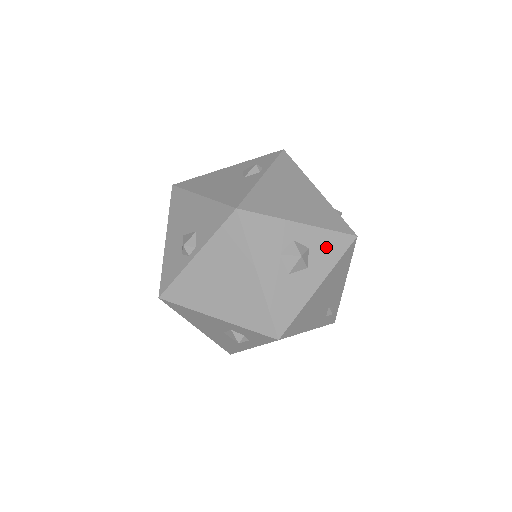
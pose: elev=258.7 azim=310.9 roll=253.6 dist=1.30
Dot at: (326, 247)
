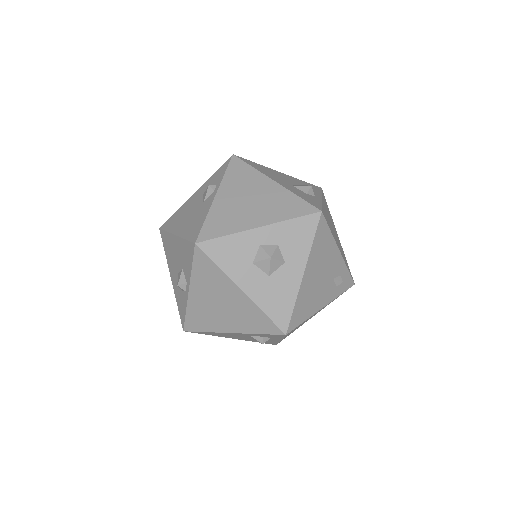
Dot at: (294, 236)
